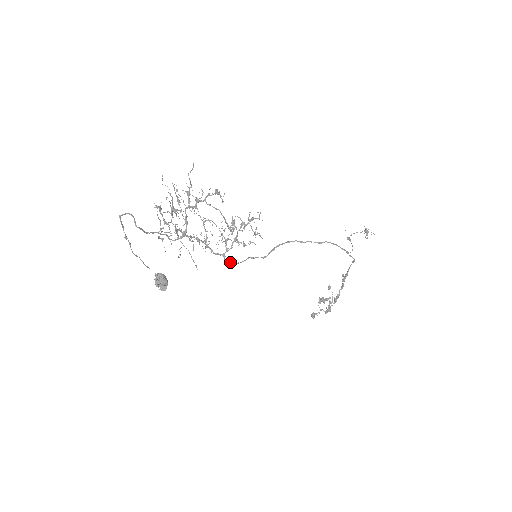
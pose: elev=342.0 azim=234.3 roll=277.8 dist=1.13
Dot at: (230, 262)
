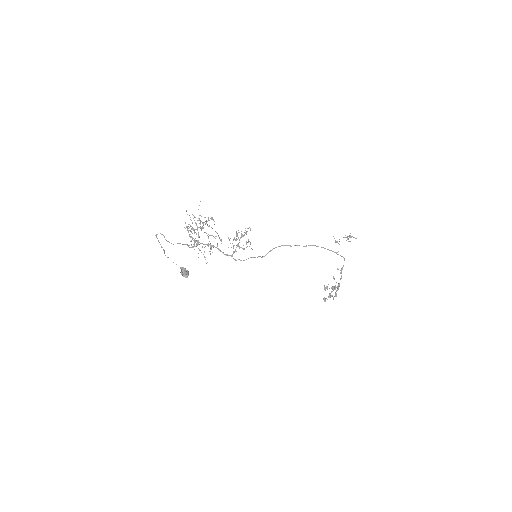
Dot at: occluded
